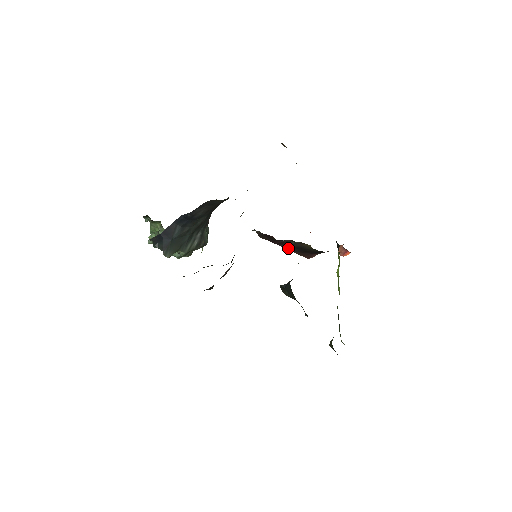
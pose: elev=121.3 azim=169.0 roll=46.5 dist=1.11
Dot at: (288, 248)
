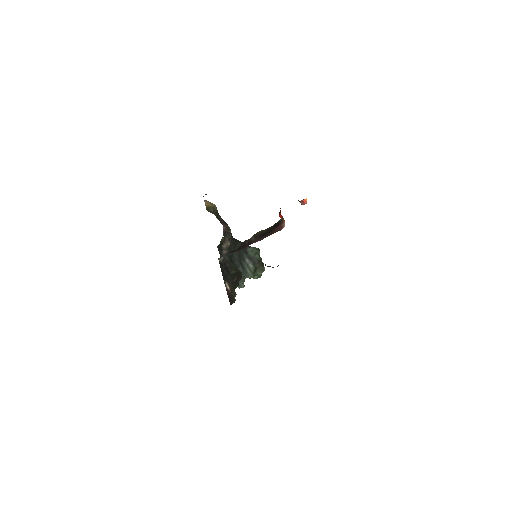
Dot at: (259, 240)
